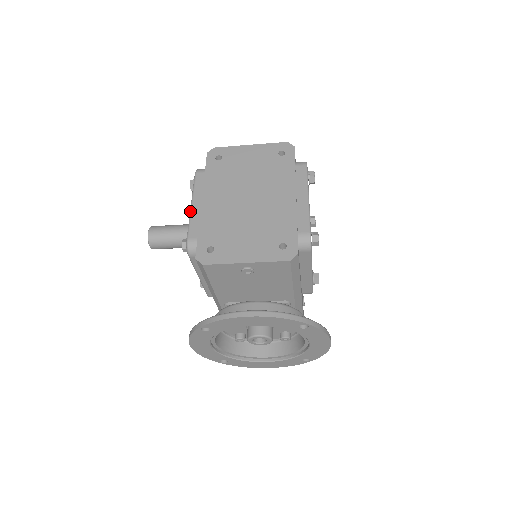
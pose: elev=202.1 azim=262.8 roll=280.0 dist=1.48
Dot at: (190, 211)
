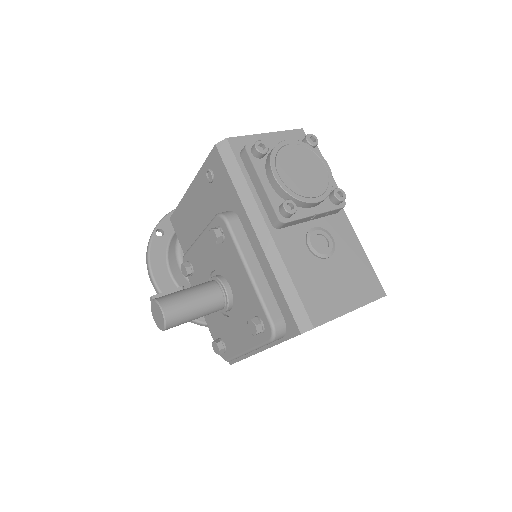
Dot at: occluded
